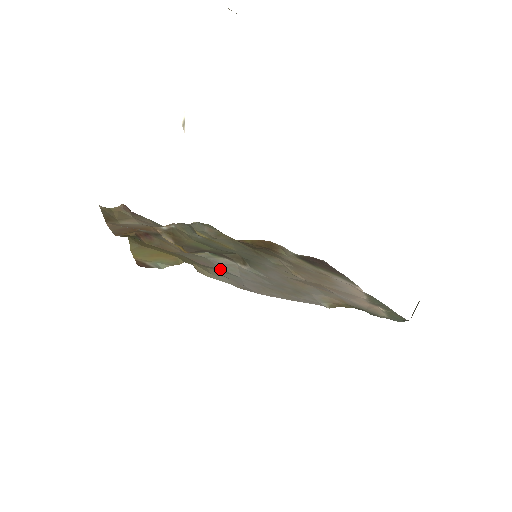
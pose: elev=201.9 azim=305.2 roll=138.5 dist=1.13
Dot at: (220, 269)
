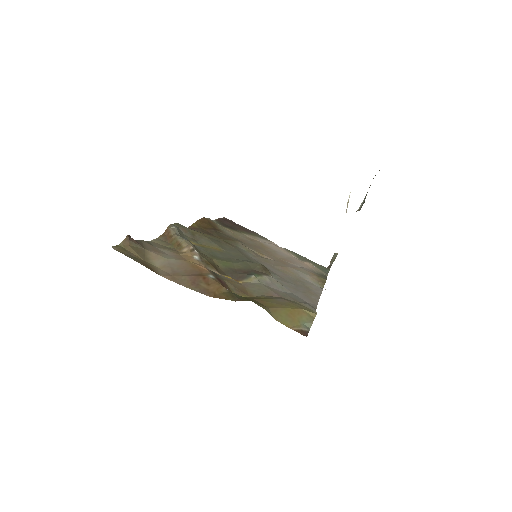
Dot at: (283, 293)
